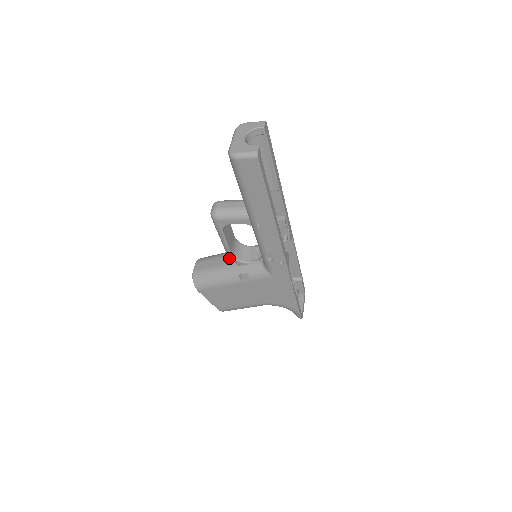
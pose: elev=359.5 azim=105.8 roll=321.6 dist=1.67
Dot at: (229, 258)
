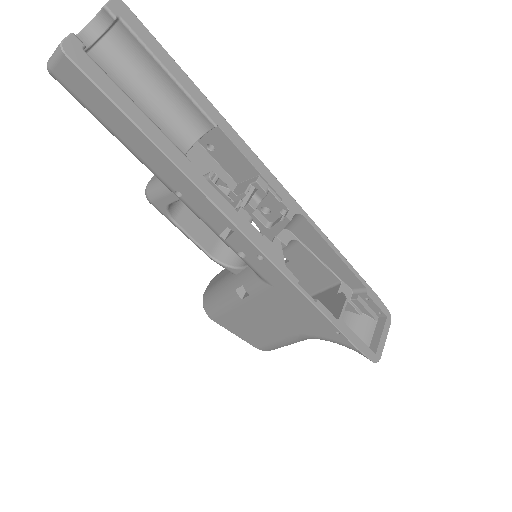
Dot at: occluded
